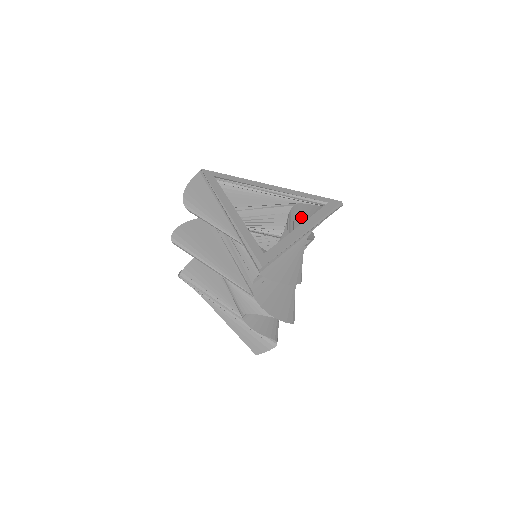
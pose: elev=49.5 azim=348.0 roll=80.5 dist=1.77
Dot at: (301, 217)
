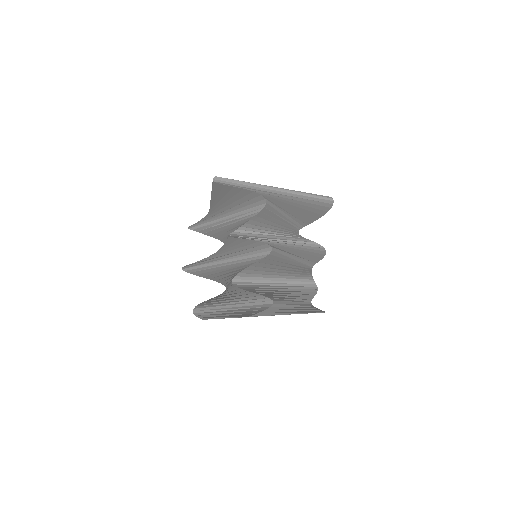
Dot at: occluded
